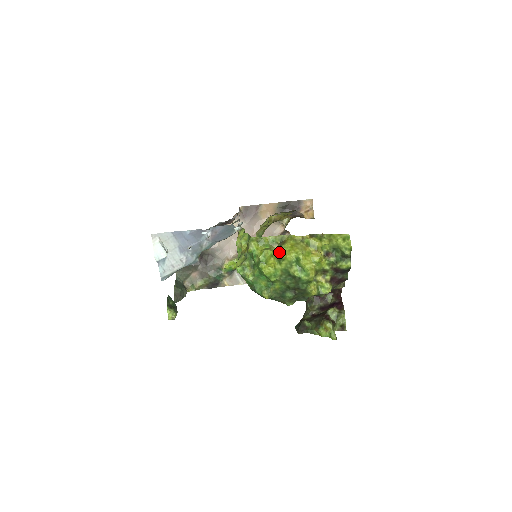
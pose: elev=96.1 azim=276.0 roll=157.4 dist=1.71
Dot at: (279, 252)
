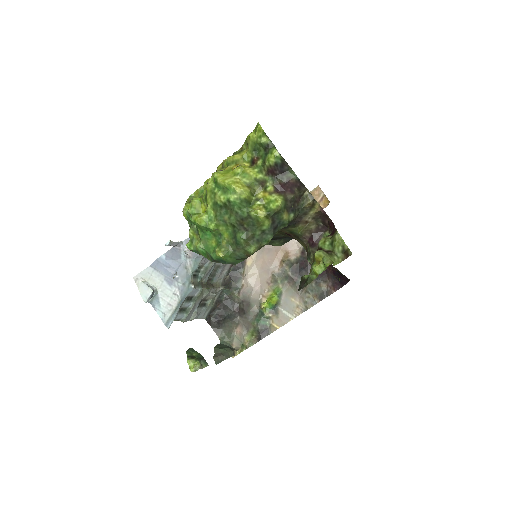
Dot at: (204, 193)
